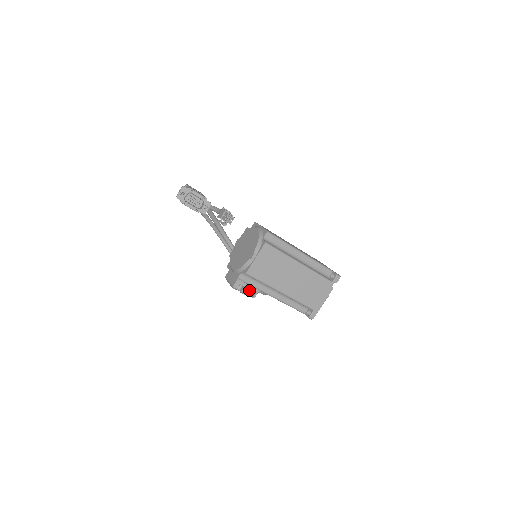
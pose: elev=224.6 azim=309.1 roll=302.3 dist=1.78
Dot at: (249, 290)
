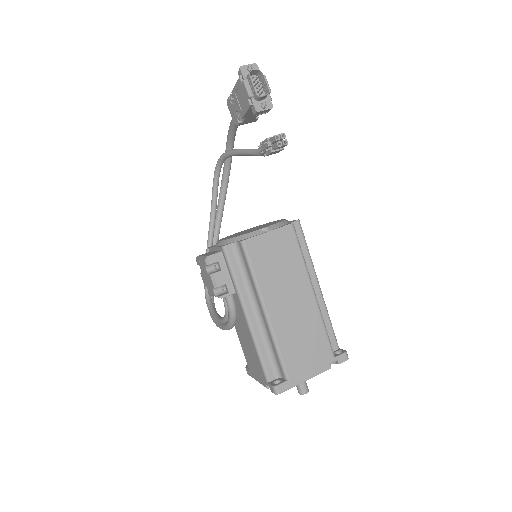
Dot at: (223, 280)
